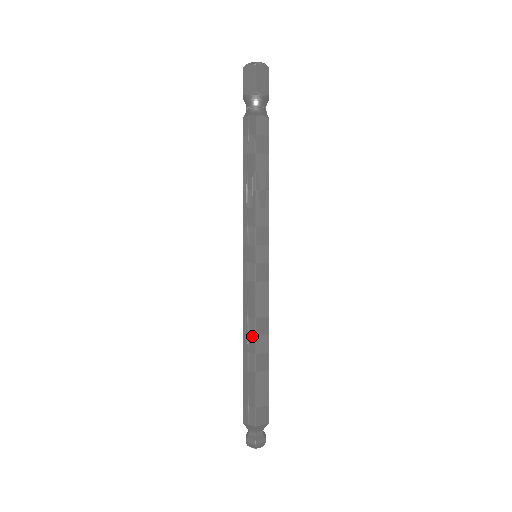
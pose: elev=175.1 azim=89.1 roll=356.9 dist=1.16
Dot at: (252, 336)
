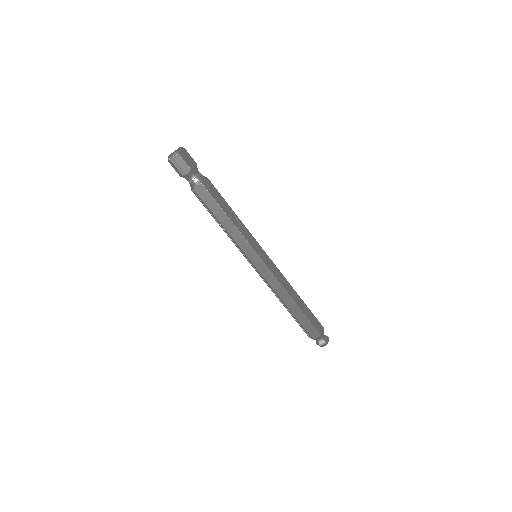
Dot at: (280, 300)
